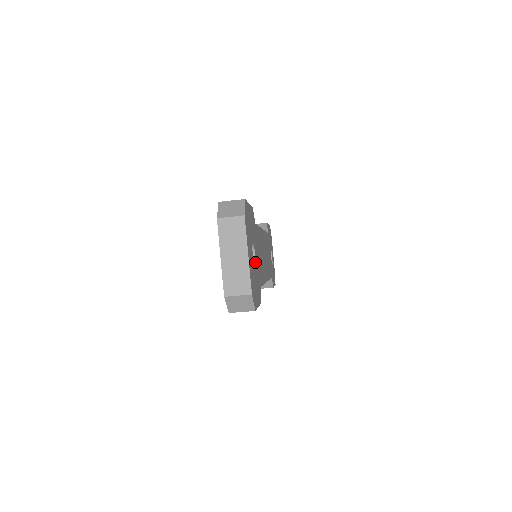
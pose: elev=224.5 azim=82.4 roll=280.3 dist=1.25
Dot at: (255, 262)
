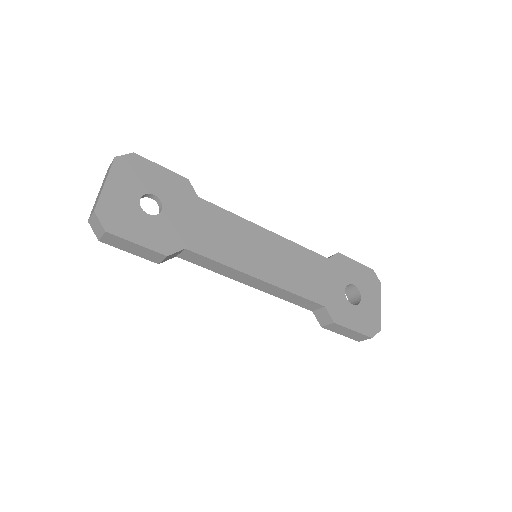
Dot at: (159, 213)
